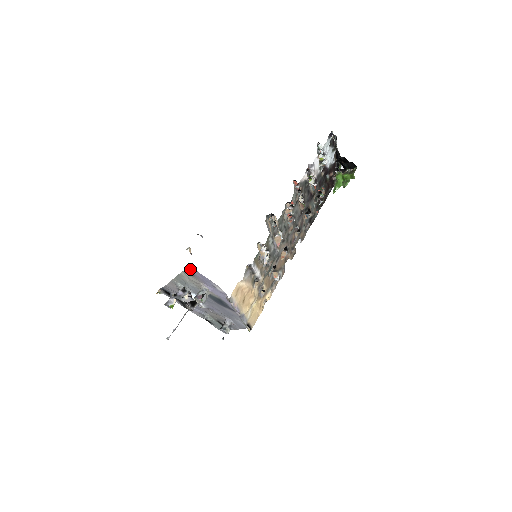
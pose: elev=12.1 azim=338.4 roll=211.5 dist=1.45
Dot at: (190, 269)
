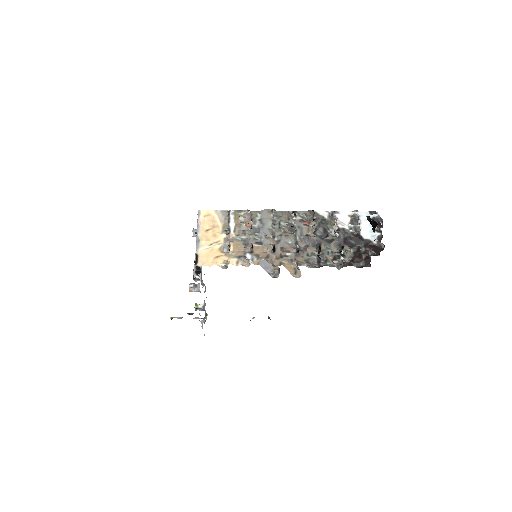
Dot at: occluded
